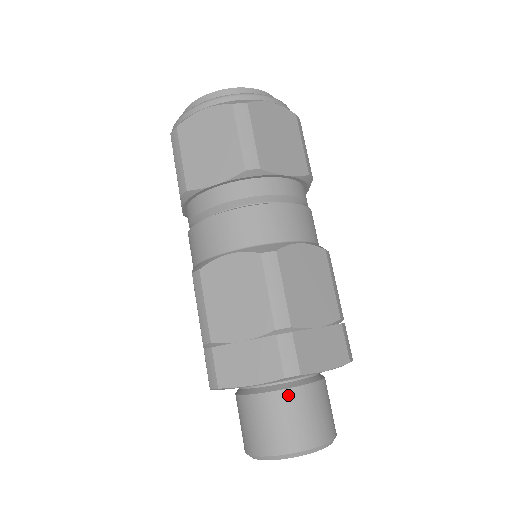
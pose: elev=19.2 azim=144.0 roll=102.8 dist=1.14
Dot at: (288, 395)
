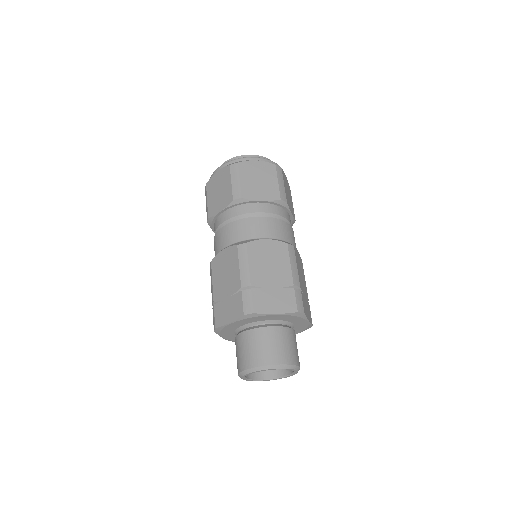
Dot at: (287, 331)
